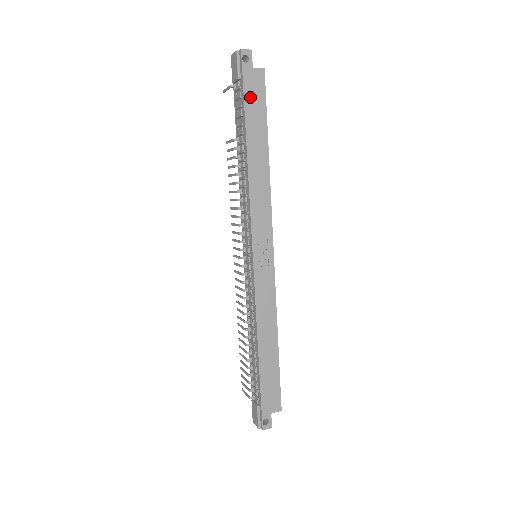
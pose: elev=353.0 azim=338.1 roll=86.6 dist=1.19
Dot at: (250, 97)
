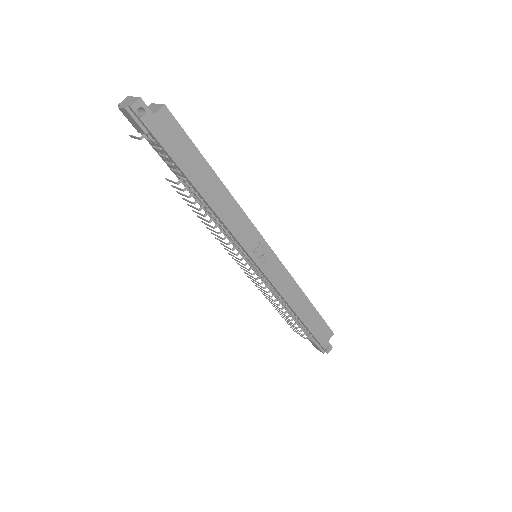
Dot at: (171, 145)
